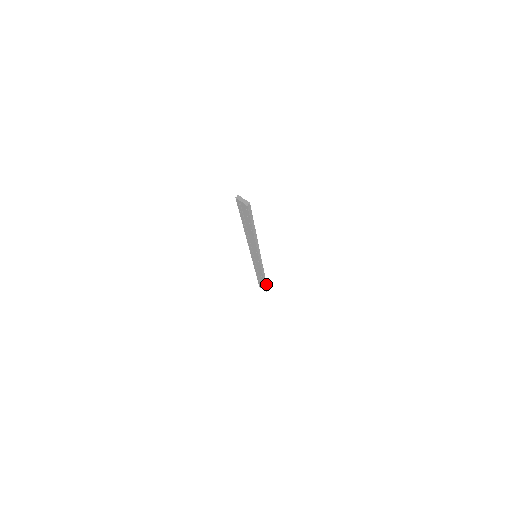
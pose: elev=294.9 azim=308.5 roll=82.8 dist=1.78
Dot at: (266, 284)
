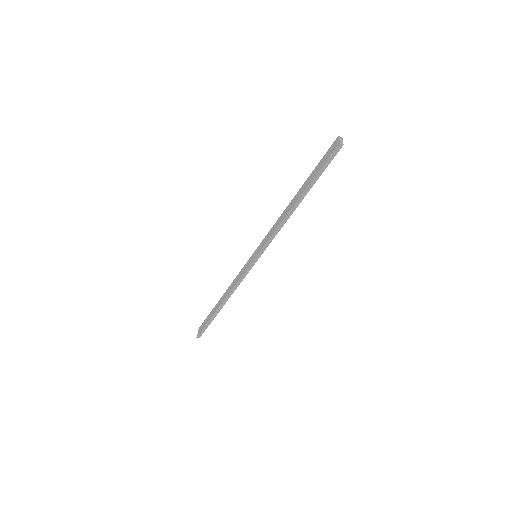
Dot at: (210, 322)
